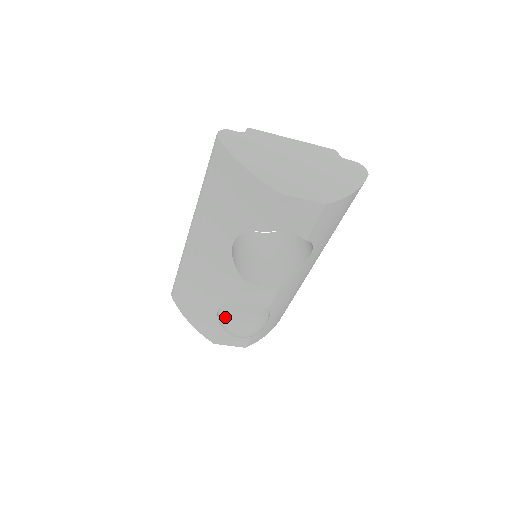
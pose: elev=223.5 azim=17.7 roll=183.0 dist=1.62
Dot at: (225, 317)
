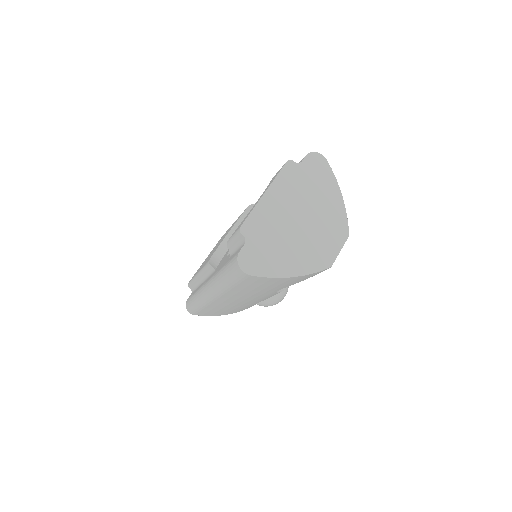
Dot at: (269, 305)
